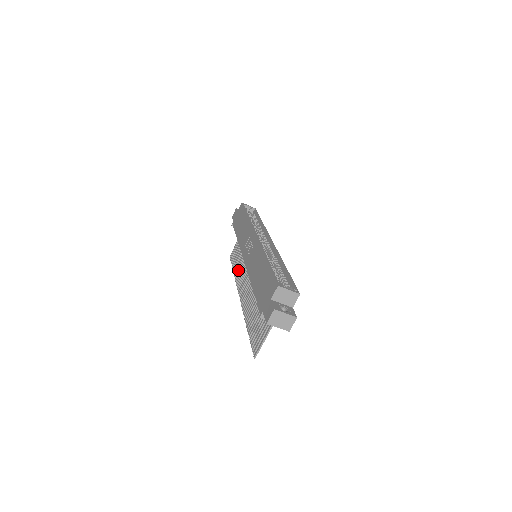
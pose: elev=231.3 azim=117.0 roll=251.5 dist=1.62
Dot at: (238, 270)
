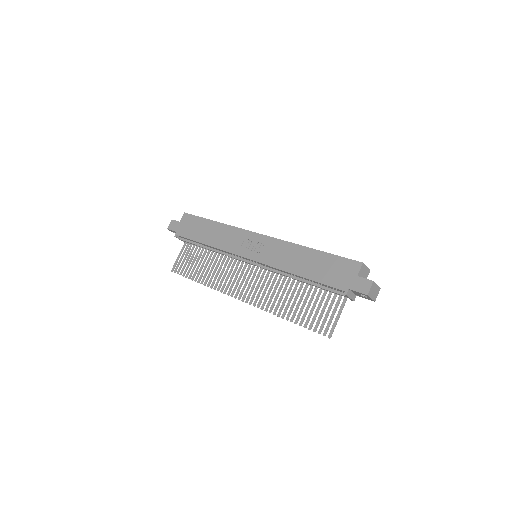
Dot at: (212, 278)
